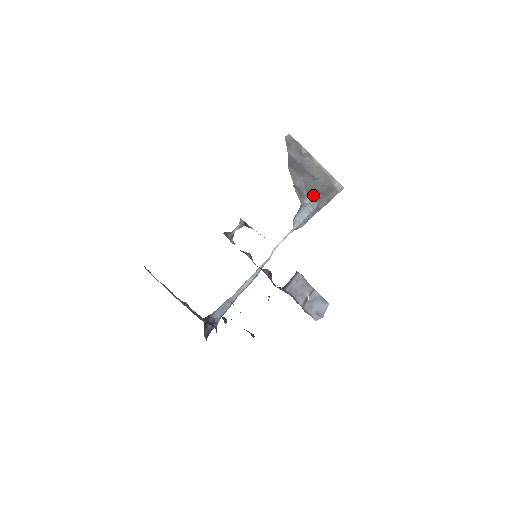
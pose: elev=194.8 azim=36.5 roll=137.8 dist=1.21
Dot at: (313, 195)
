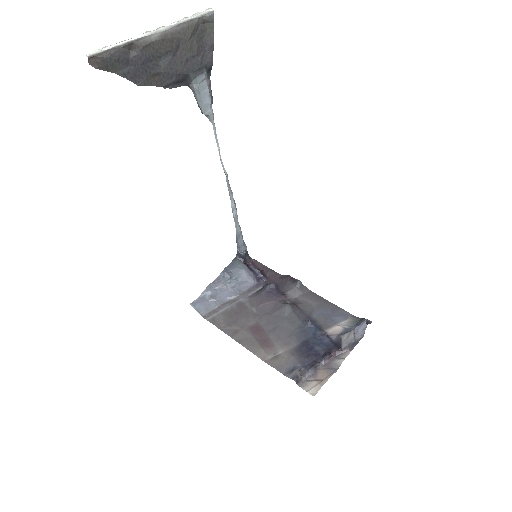
Dot at: (192, 68)
